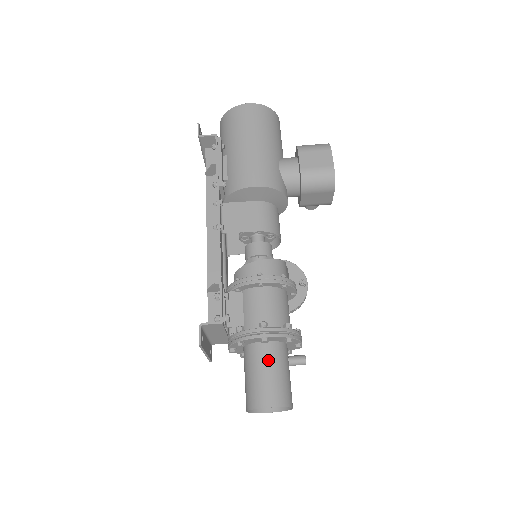
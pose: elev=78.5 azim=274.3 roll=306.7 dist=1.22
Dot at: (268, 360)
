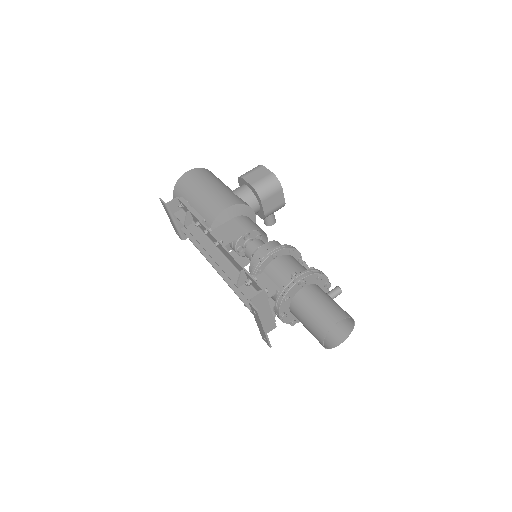
Dot at: (314, 297)
